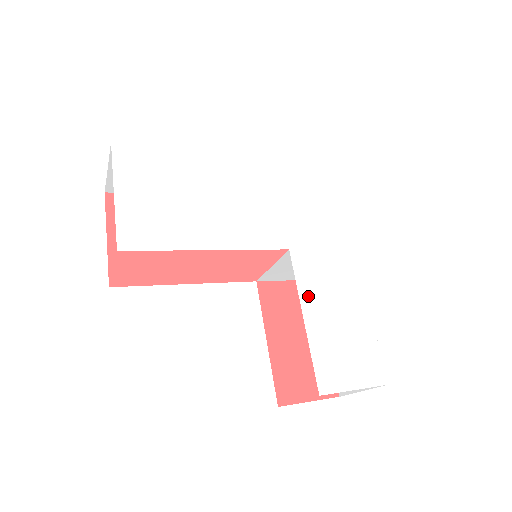
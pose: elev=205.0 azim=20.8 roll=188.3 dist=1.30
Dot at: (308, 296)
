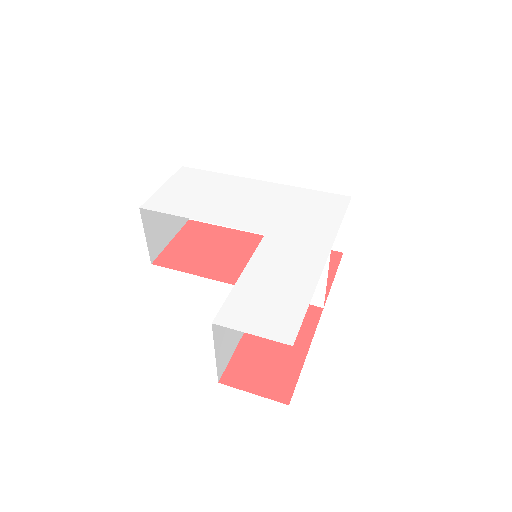
Dot at: (258, 263)
